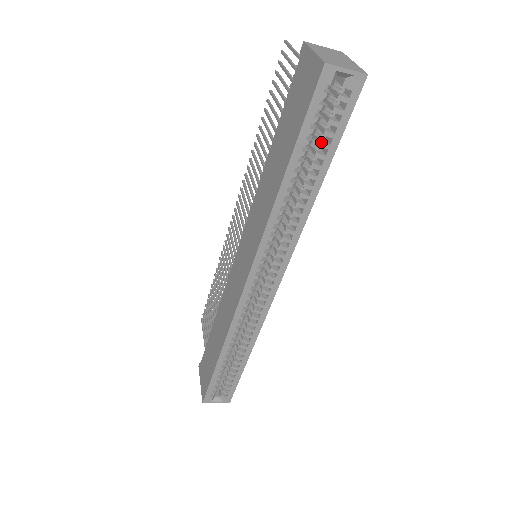
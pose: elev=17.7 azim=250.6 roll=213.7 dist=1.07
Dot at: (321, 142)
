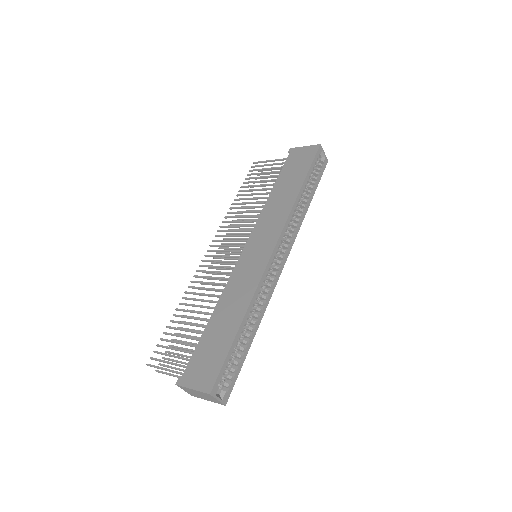
Dot at: (312, 181)
